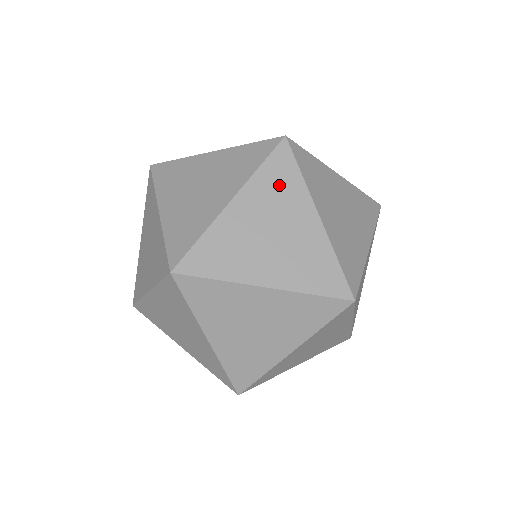
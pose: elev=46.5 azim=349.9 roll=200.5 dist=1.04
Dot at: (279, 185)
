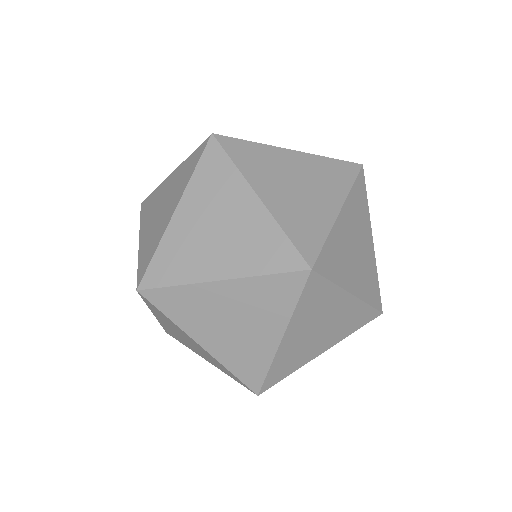
Dot at: (270, 299)
